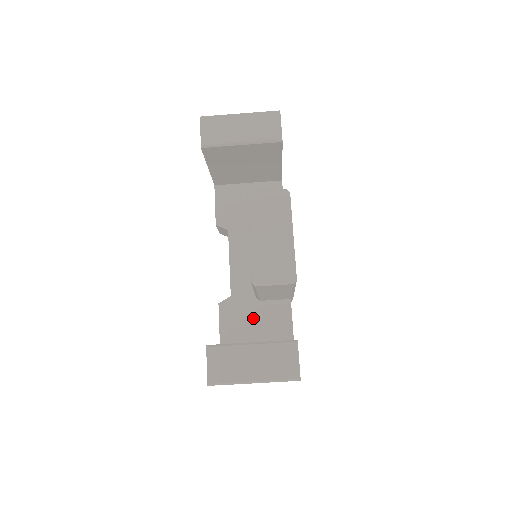
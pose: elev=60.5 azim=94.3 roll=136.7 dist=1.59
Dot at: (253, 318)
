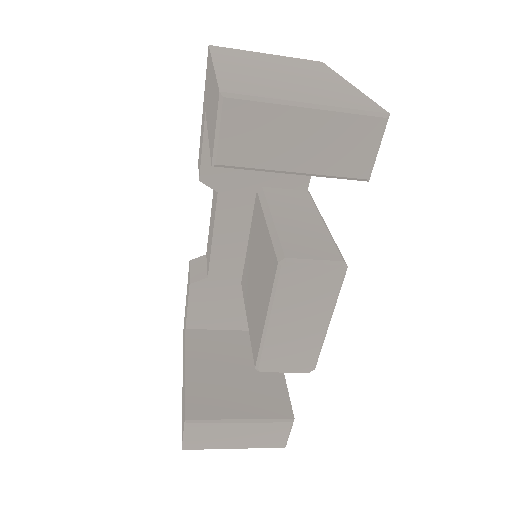
Dot at: (232, 303)
